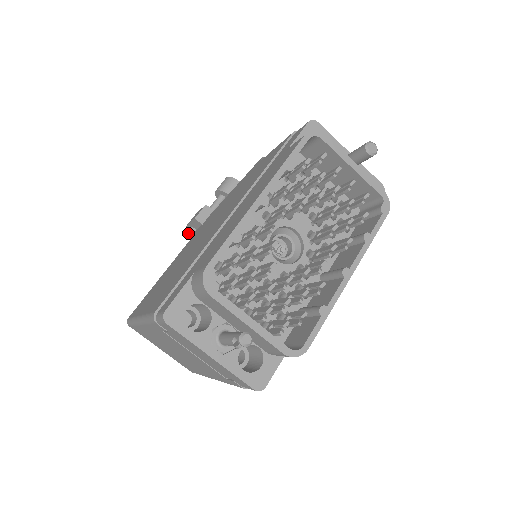
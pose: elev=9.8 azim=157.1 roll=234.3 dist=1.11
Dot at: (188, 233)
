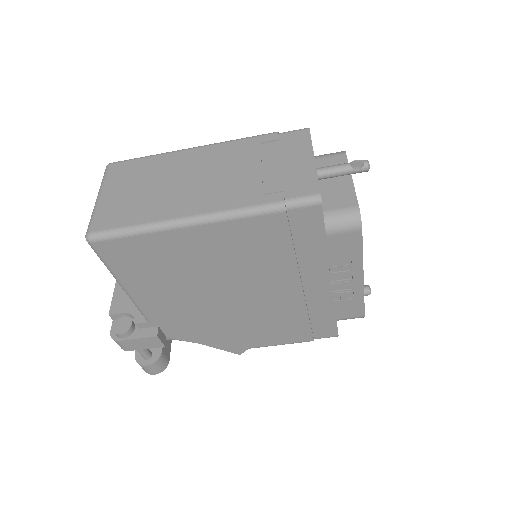
Dot at: occluded
